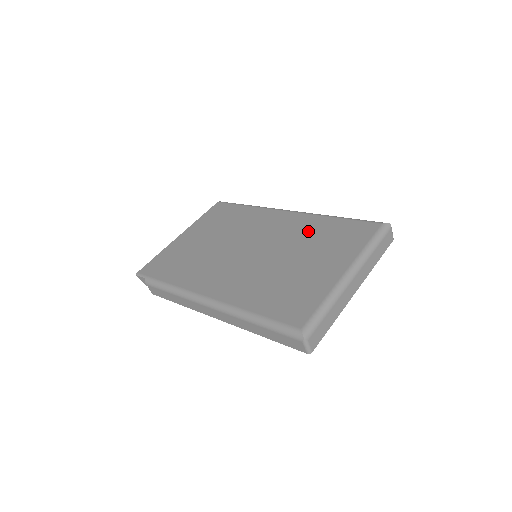
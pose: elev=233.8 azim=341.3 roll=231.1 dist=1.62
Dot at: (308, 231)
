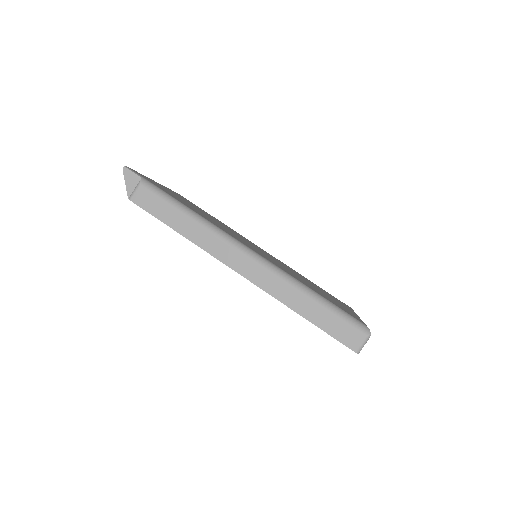
Dot at: (297, 273)
